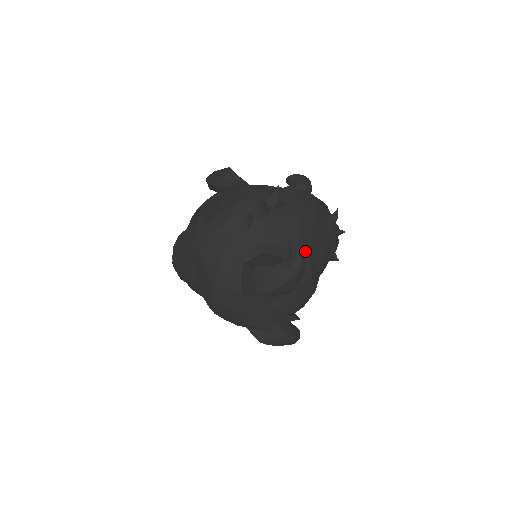
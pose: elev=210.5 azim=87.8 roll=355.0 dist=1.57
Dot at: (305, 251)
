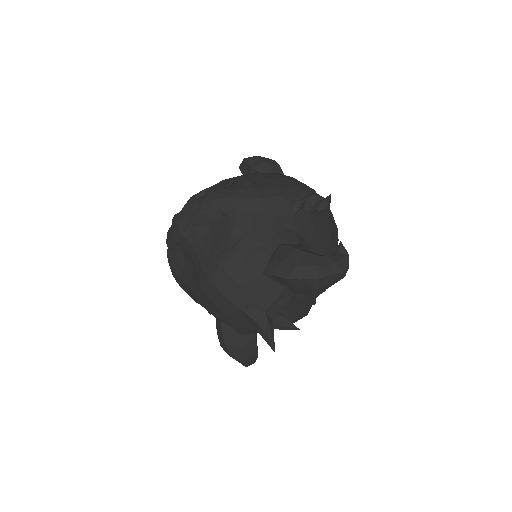
Dot at: occluded
